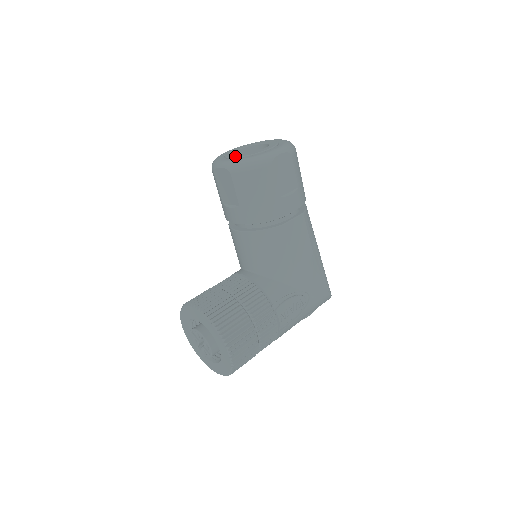
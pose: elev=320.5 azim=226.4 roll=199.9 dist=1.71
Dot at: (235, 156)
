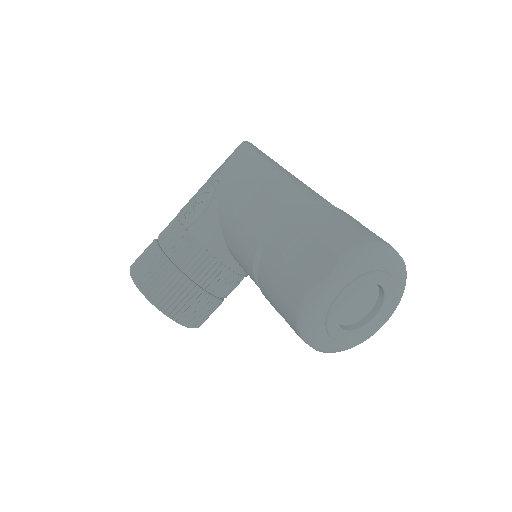
Dot at: (339, 337)
